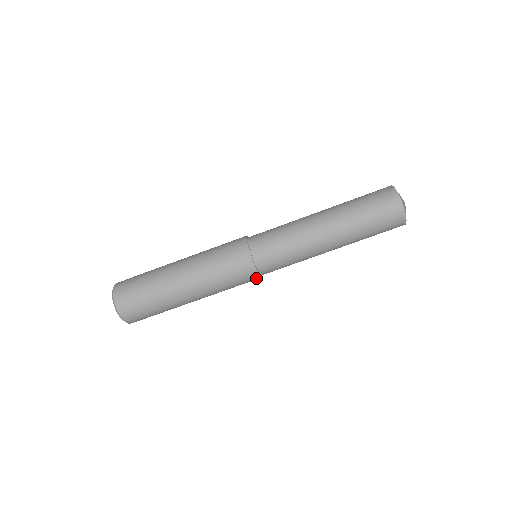
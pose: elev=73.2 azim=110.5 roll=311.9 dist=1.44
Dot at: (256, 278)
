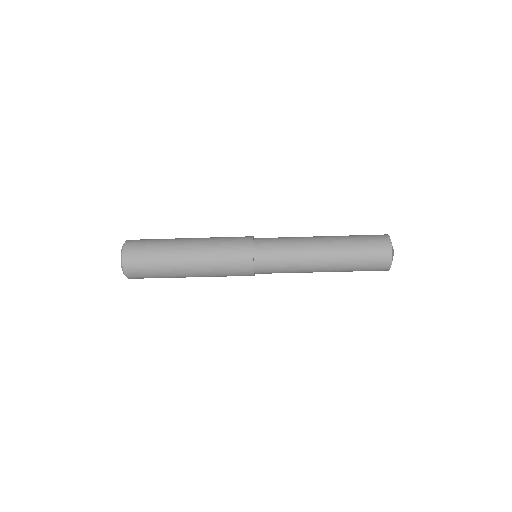
Dot at: occluded
